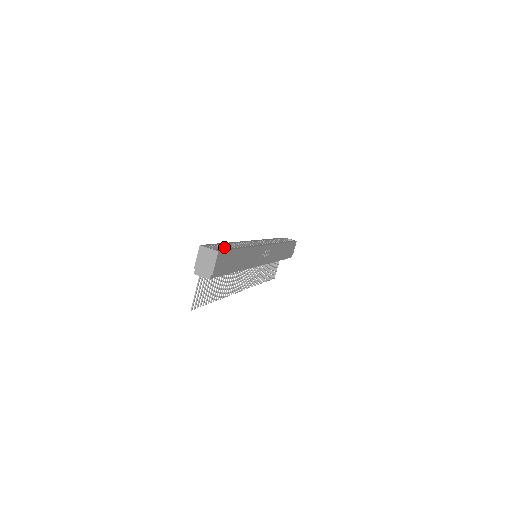
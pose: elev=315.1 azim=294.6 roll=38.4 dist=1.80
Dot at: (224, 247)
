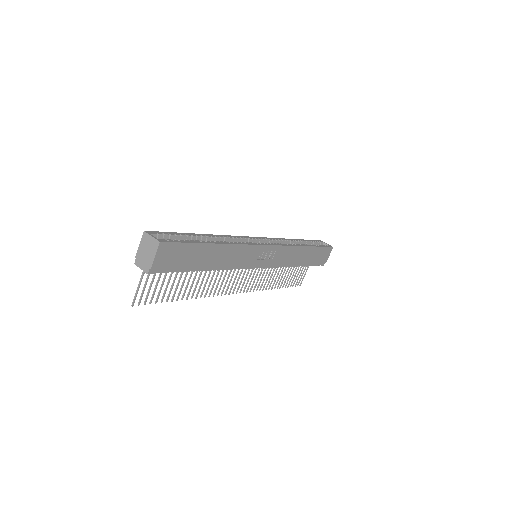
Dot at: (189, 238)
